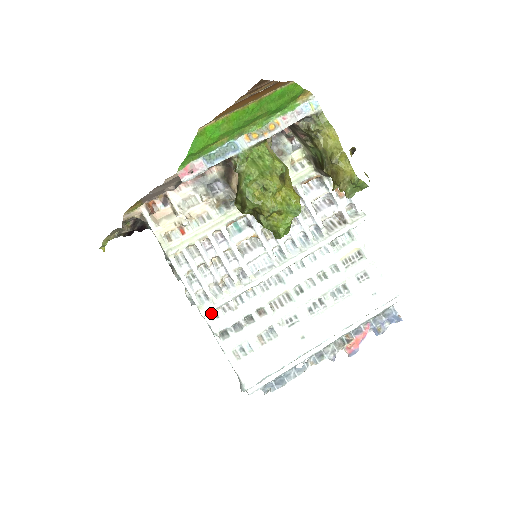
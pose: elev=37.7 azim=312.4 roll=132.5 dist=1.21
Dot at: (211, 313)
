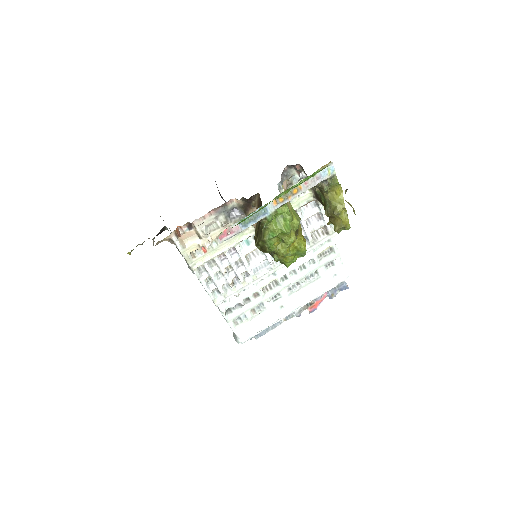
Dot at: occluded
